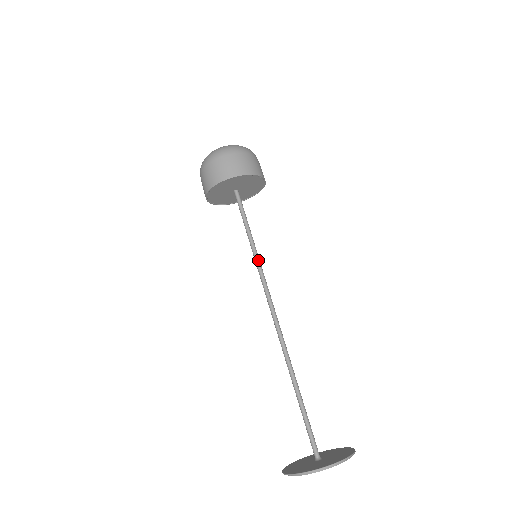
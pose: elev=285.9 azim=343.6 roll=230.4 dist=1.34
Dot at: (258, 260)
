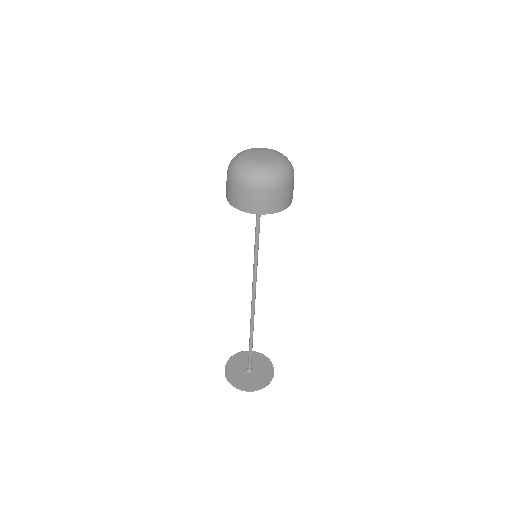
Dot at: (255, 261)
